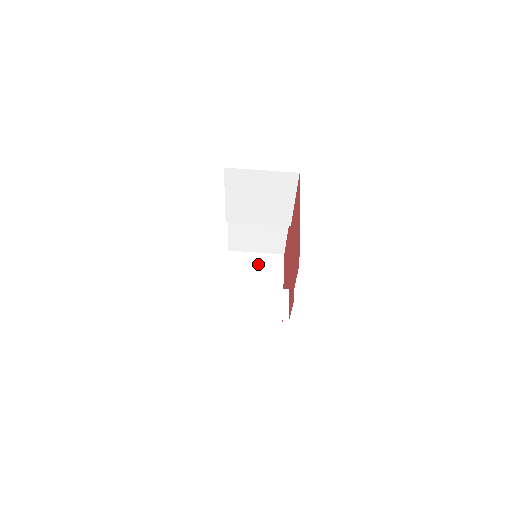
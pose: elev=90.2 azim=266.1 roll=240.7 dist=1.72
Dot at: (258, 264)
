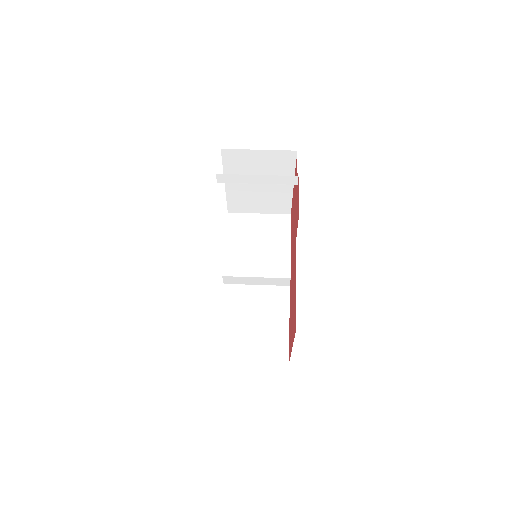
Dot at: occluded
